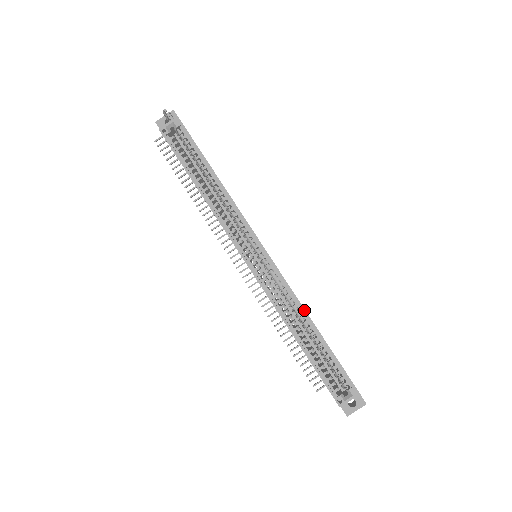
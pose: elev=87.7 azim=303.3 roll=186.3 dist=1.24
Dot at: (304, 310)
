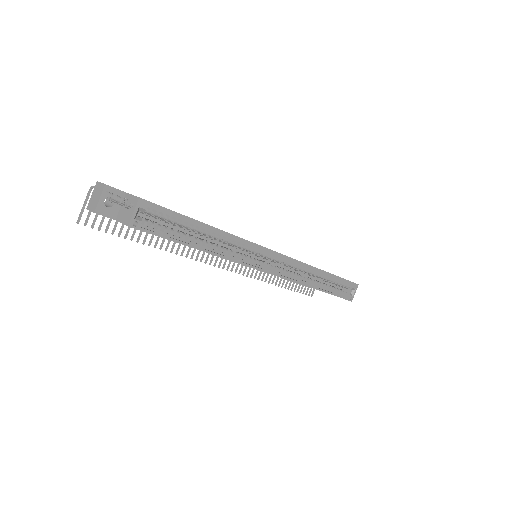
Dot at: (315, 268)
